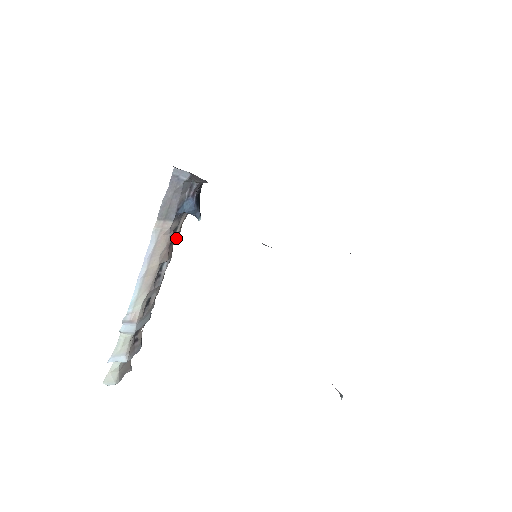
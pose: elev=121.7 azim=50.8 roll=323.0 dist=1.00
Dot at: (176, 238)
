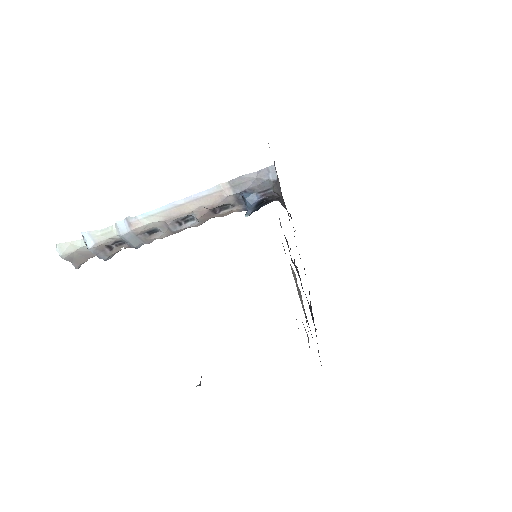
Dot at: (219, 215)
